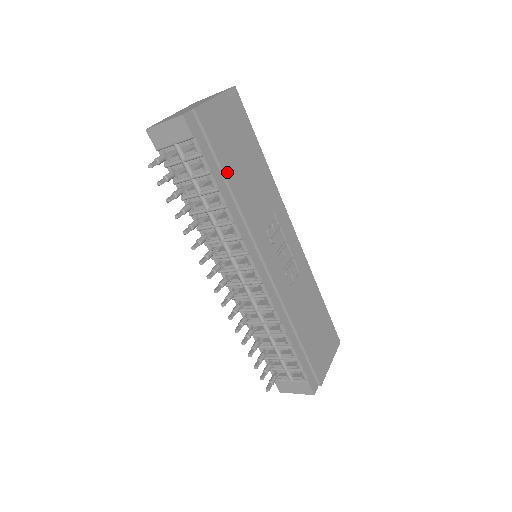
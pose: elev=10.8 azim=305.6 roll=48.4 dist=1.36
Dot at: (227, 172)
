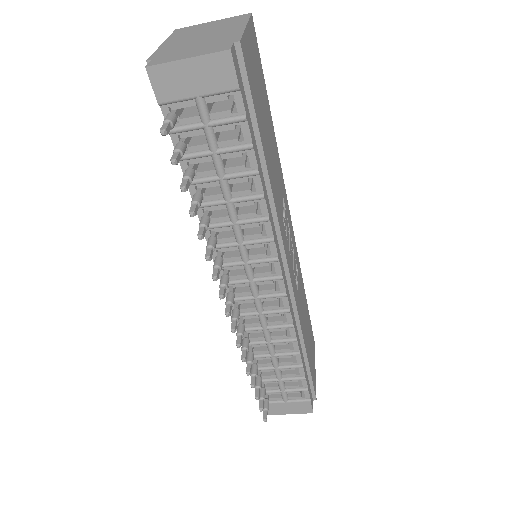
Dot at: (263, 145)
